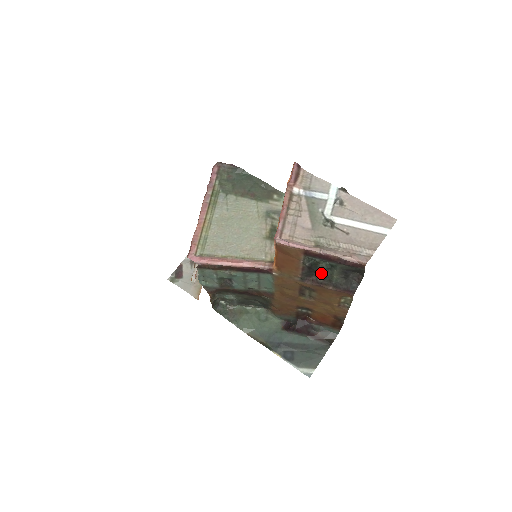
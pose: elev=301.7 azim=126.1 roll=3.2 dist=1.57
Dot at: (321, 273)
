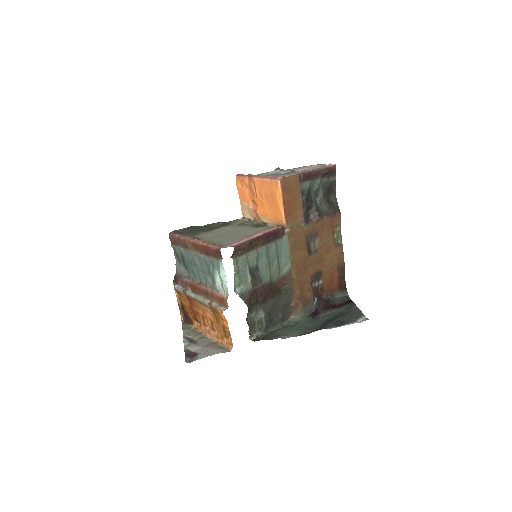
Dot at: (314, 204)
